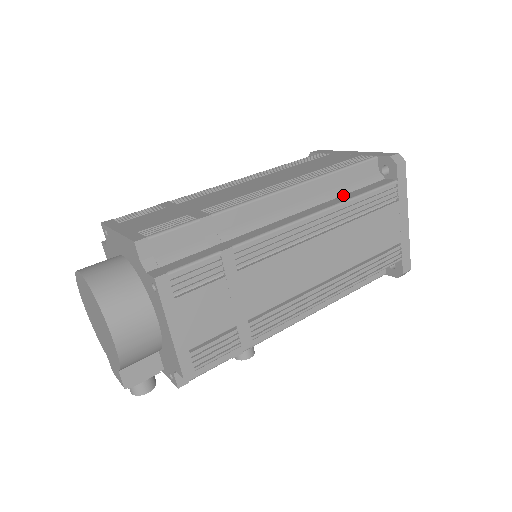
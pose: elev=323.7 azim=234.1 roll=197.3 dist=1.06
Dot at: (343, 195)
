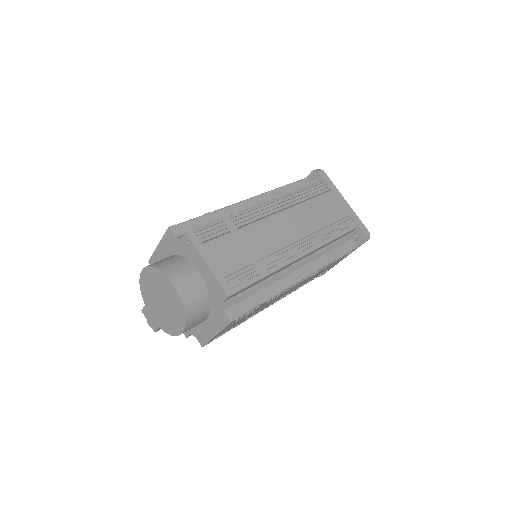
Dot at: (329, 252)
